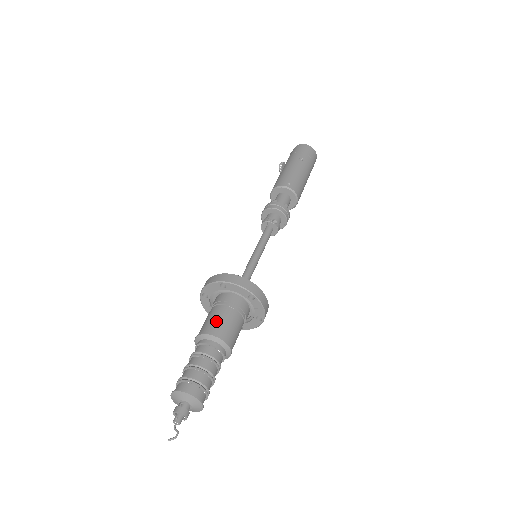
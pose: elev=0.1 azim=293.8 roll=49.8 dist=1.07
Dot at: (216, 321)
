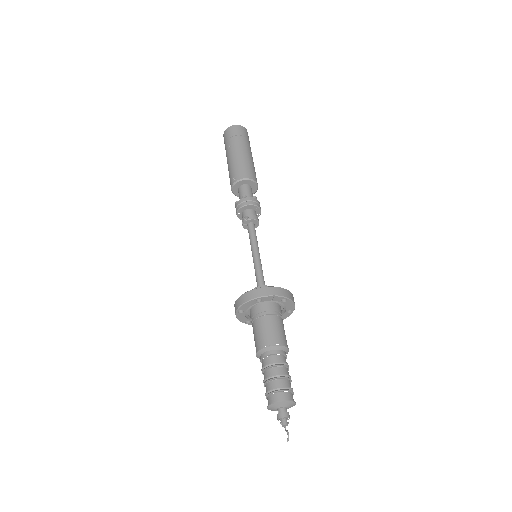
Dot at: (256, 338)
